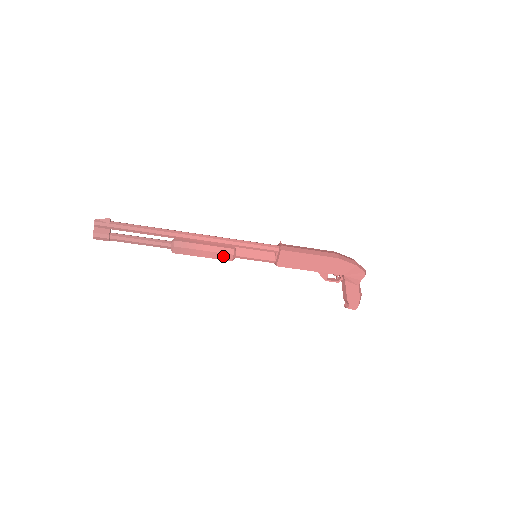
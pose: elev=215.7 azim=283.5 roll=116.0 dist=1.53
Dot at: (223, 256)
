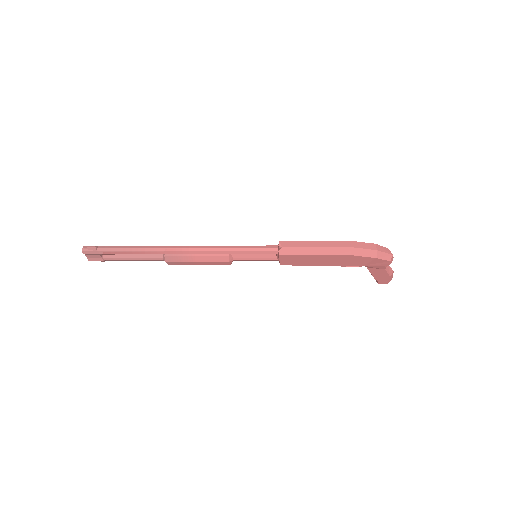
Dot at: (219, 263)
